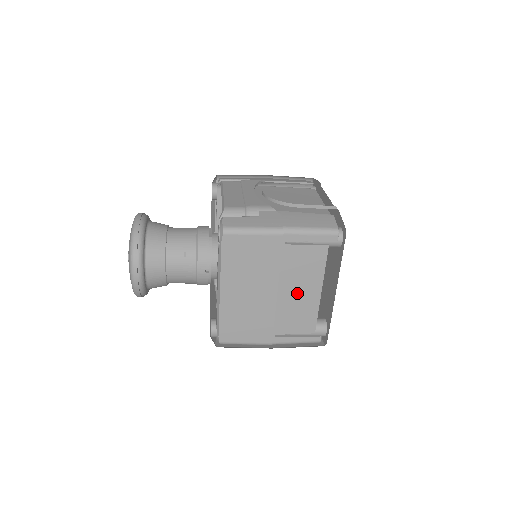
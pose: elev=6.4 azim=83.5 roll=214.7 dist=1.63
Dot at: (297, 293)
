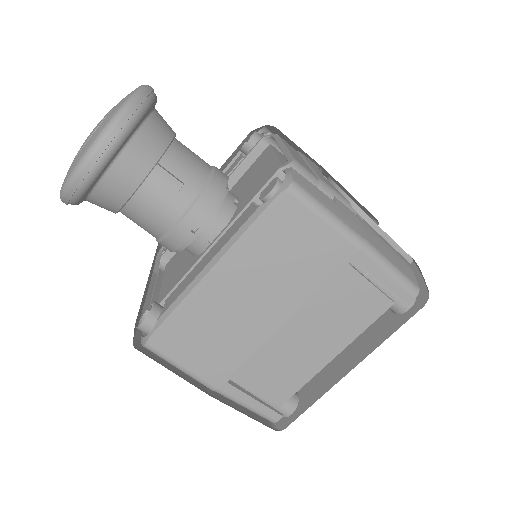
Dot at: (305, 340)
